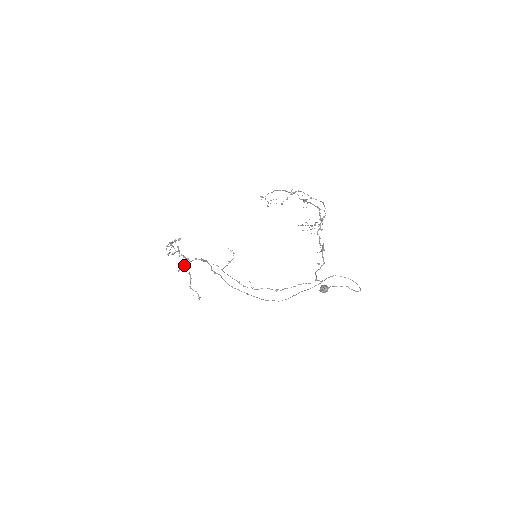
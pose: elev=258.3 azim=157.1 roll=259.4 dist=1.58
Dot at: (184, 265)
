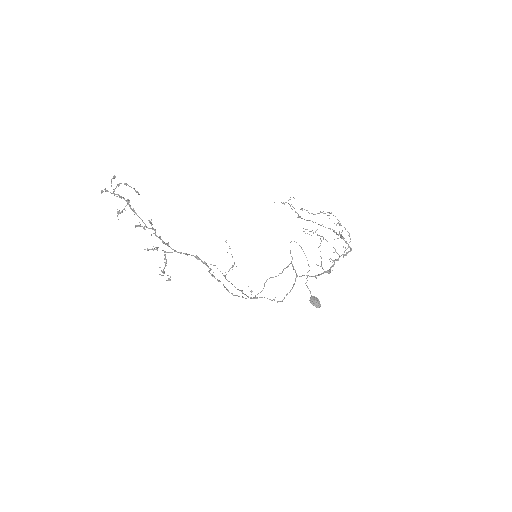
Dot at: (158, 247)
